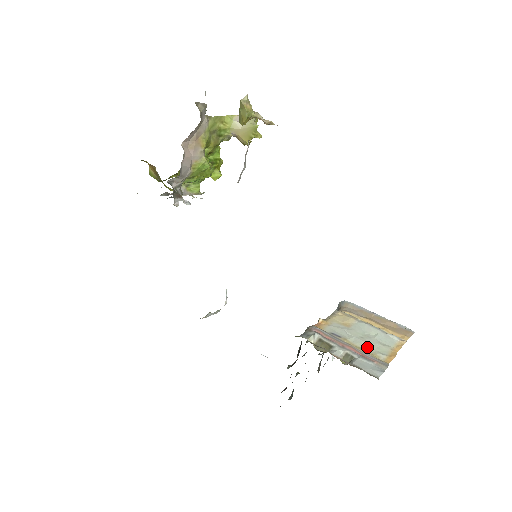
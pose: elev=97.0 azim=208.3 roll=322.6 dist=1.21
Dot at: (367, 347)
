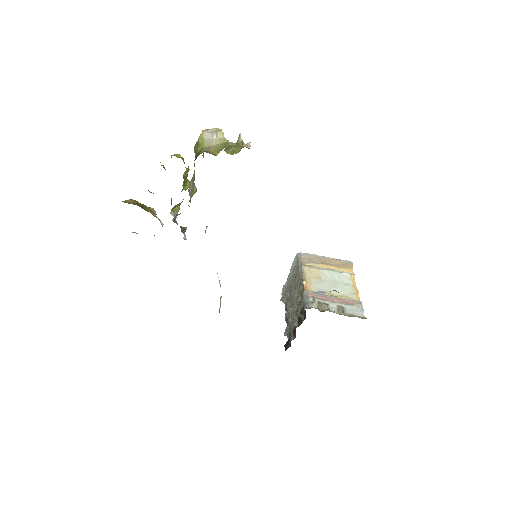
Dot at: (342, 293)
